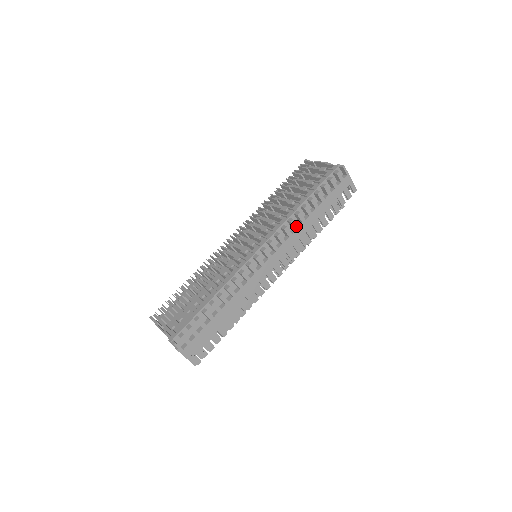
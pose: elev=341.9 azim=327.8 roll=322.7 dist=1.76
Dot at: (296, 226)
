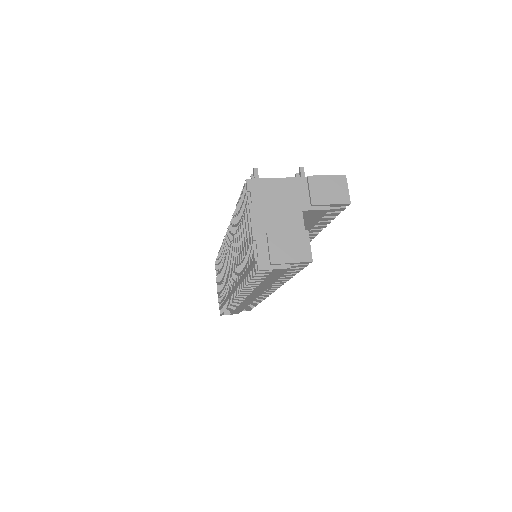
Dot at: (250, 291)
